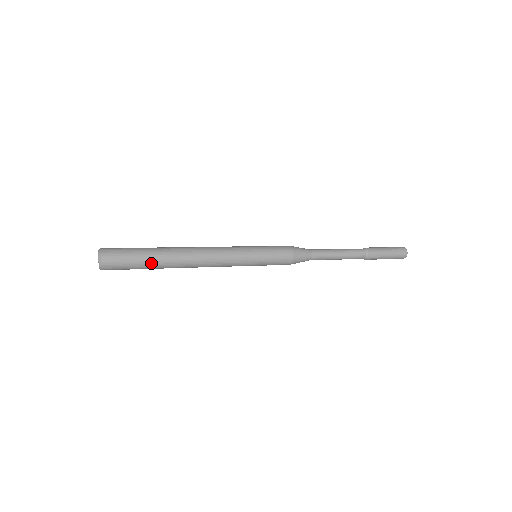
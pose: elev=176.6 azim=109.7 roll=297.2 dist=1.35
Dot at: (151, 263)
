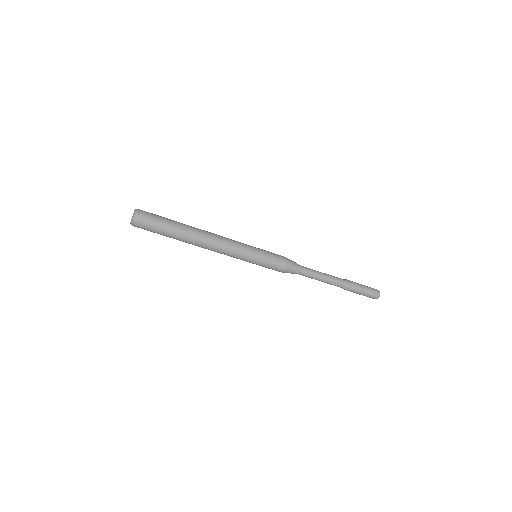
Dot at: (175, 221)
